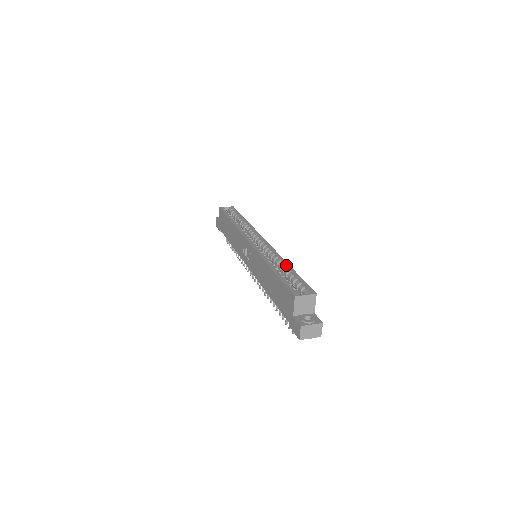
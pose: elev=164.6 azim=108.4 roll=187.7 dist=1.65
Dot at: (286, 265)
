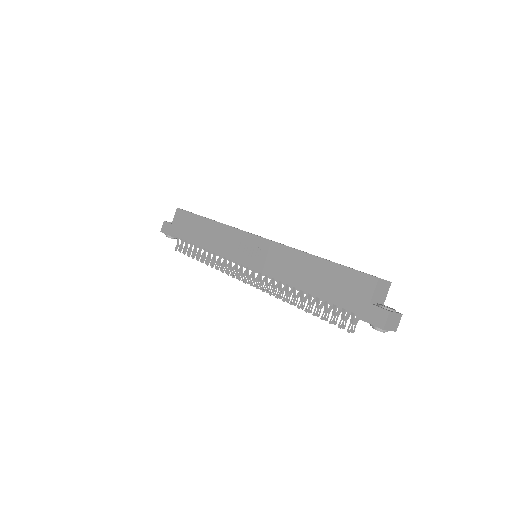
Dot at: occluded
